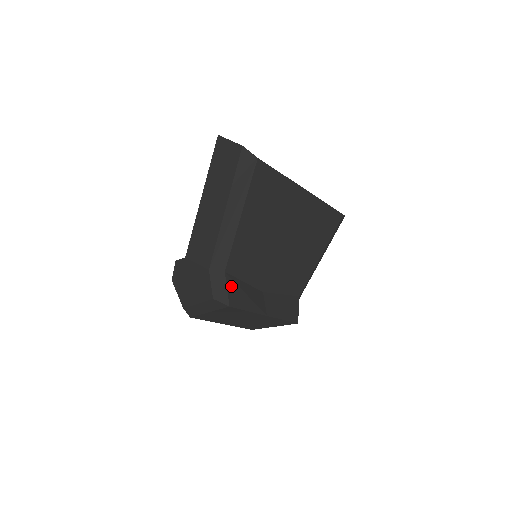
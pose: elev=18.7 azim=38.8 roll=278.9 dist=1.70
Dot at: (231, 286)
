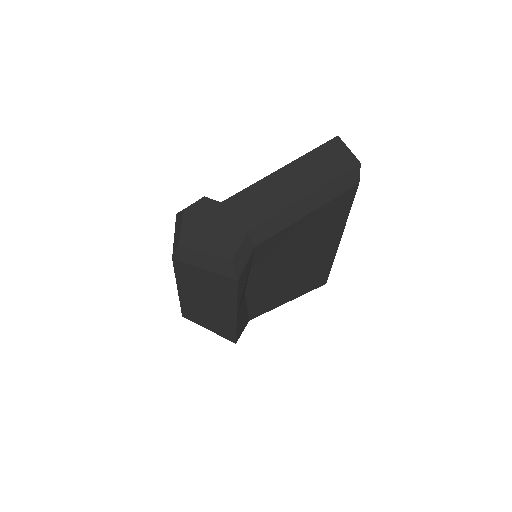
Dot at: (248, 264)
